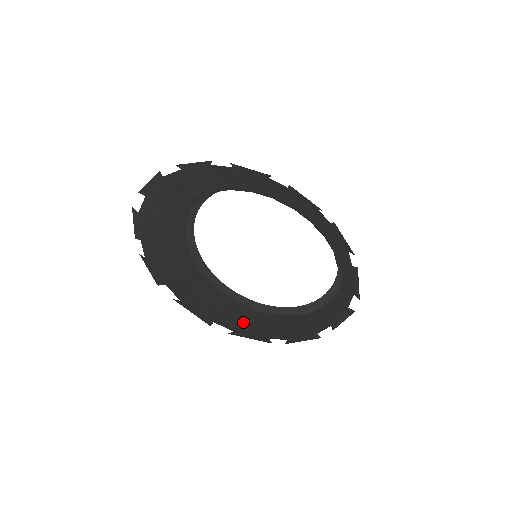
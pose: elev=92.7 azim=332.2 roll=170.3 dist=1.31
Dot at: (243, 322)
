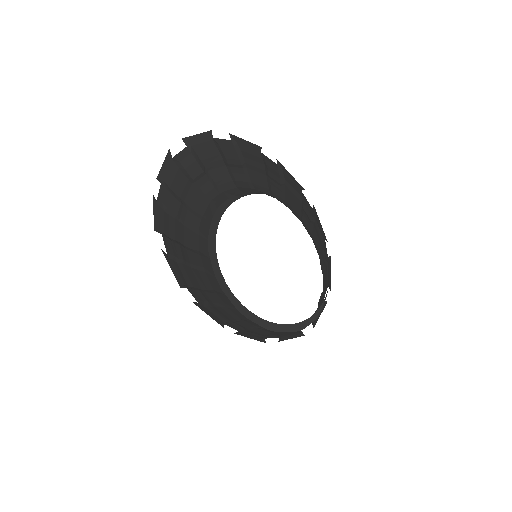
Dot at: (216, 307)
